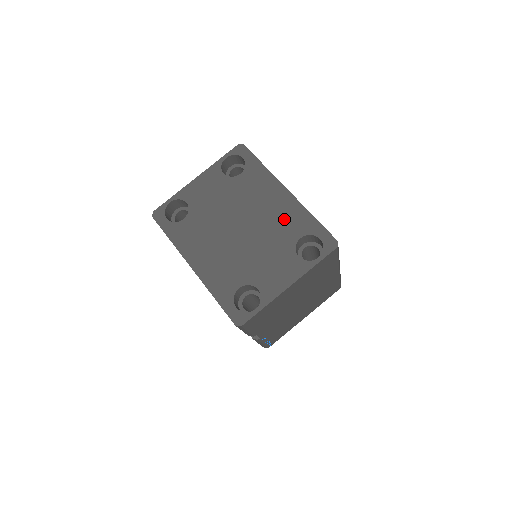
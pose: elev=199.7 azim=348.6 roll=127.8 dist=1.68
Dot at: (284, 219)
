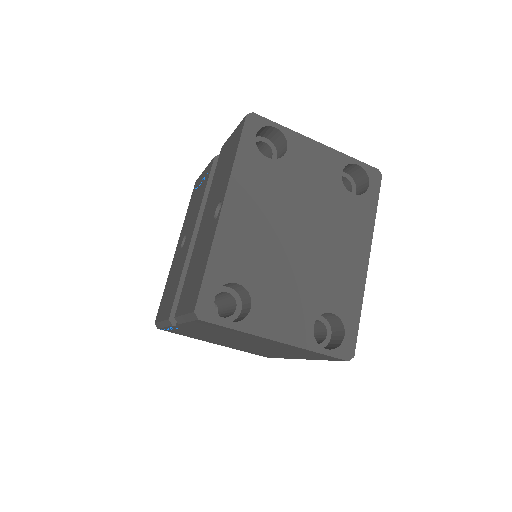
Dot at: (340, 280)
